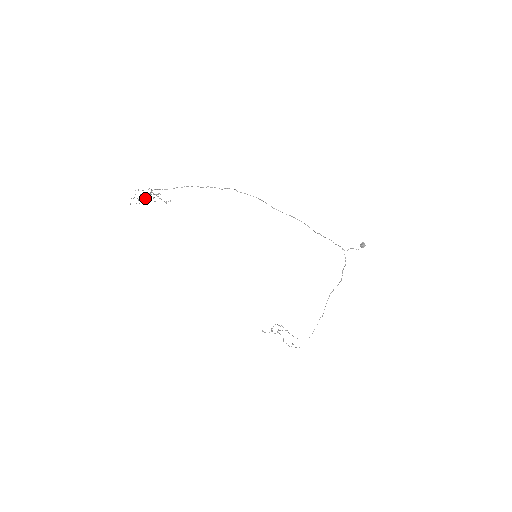
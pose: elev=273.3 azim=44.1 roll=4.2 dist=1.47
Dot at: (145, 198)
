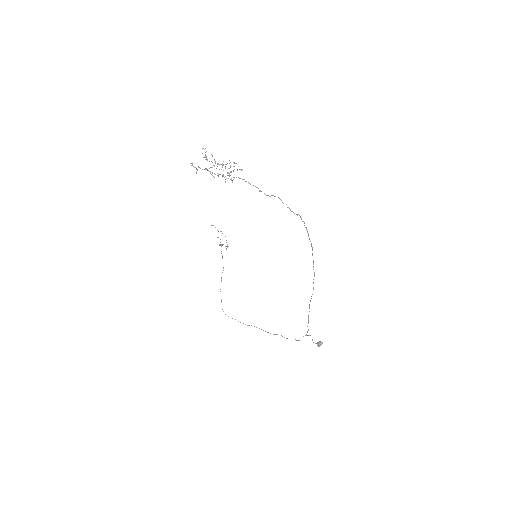
Dot at: (214, 166)
